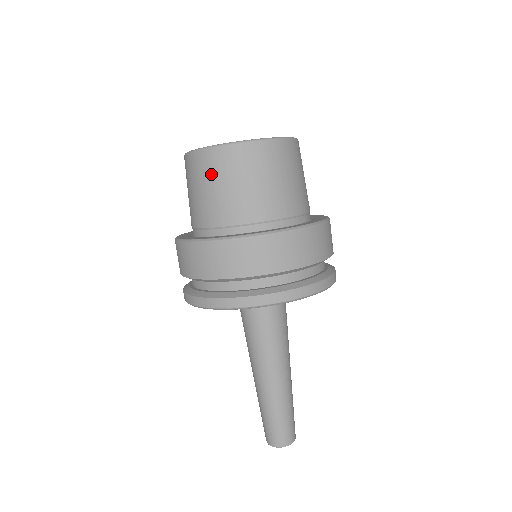
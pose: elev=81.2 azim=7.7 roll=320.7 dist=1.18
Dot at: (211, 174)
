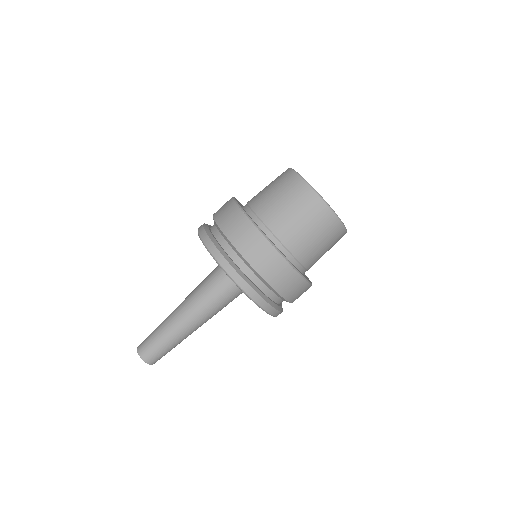
Dot at: (314, 219)
